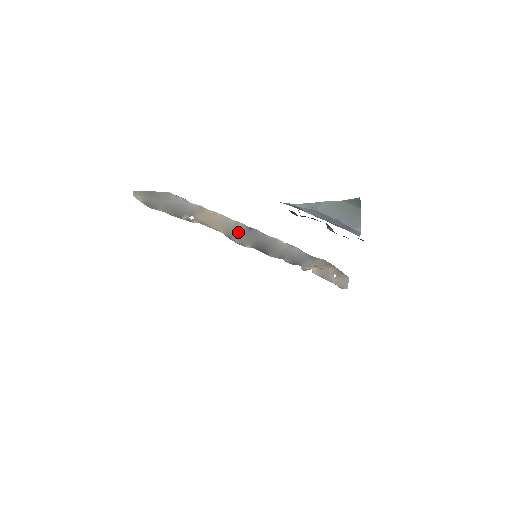
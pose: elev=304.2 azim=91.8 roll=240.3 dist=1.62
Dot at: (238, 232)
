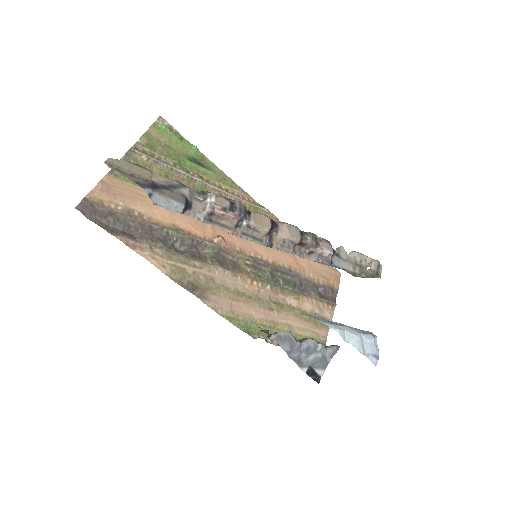
Dot at: occluded
